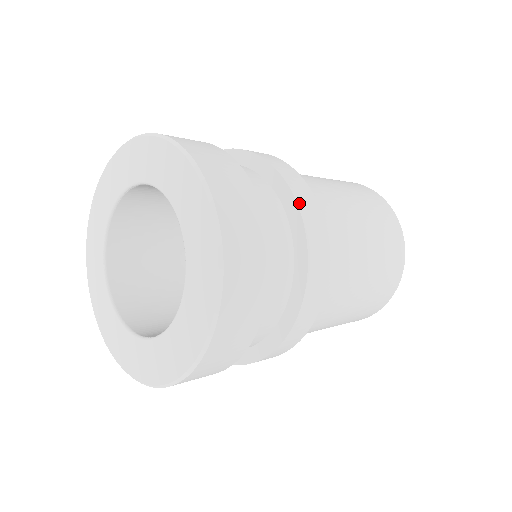
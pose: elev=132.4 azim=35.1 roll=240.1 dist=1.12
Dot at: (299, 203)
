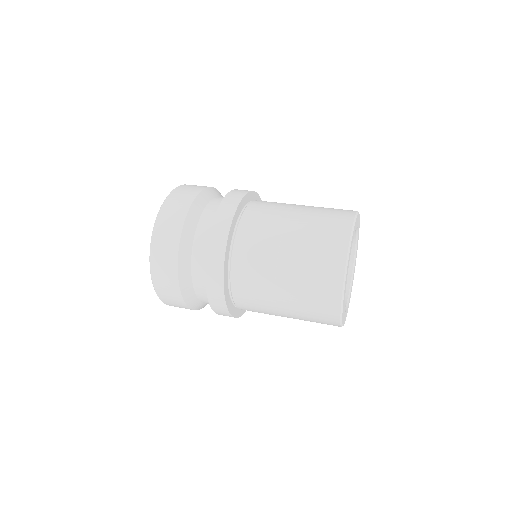
Dot at: (209, 246)
